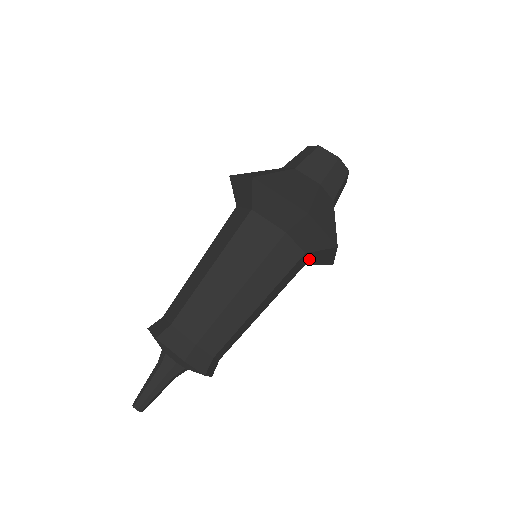
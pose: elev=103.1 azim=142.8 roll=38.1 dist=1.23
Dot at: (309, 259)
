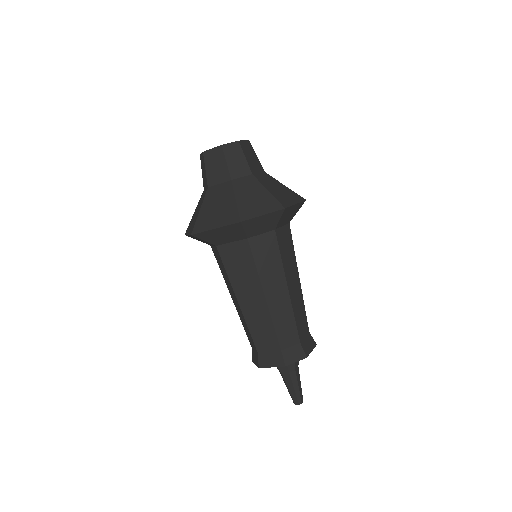
Dot at: (284, 223)
